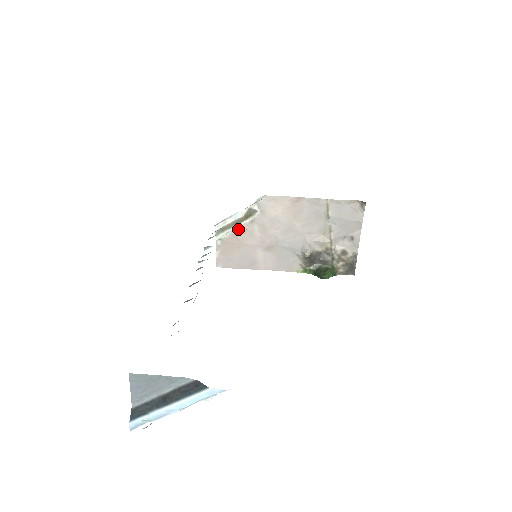
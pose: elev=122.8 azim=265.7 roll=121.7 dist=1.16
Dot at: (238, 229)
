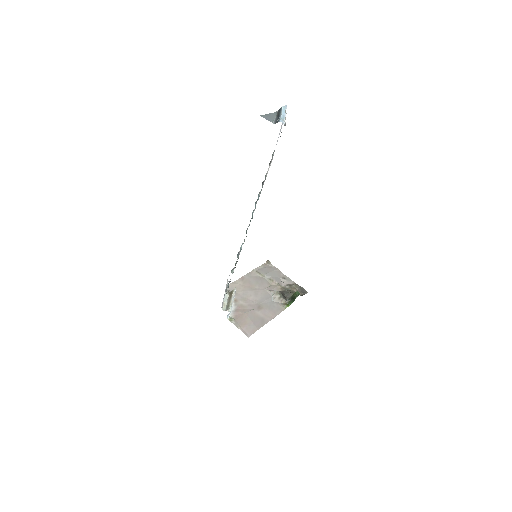
Dot at: (234, 309)
